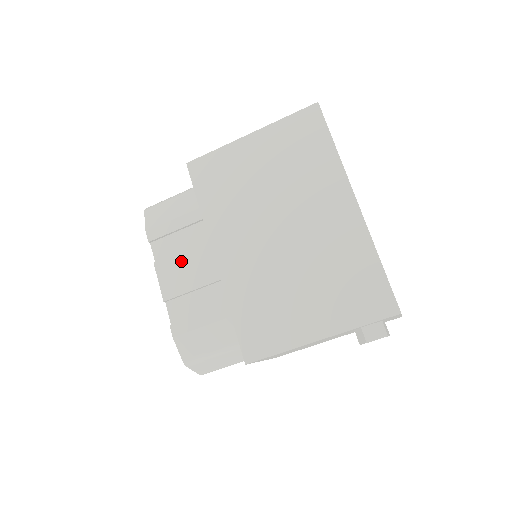
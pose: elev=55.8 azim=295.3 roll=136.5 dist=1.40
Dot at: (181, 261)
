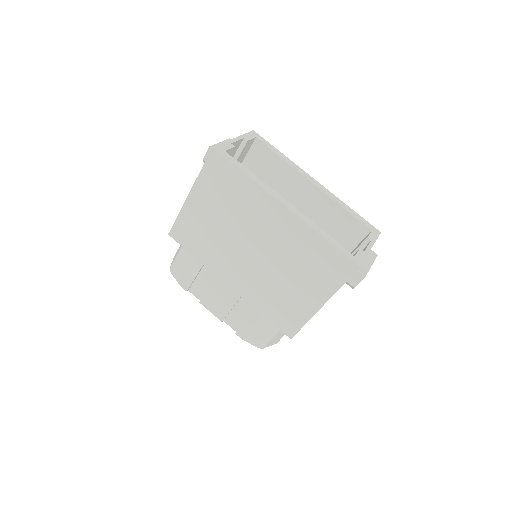
Dot at: (213, 294)
